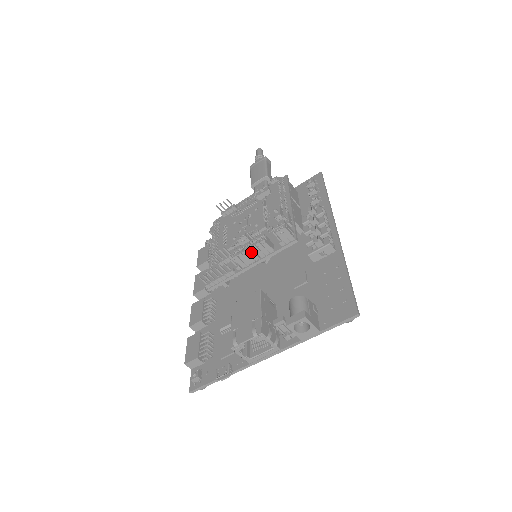
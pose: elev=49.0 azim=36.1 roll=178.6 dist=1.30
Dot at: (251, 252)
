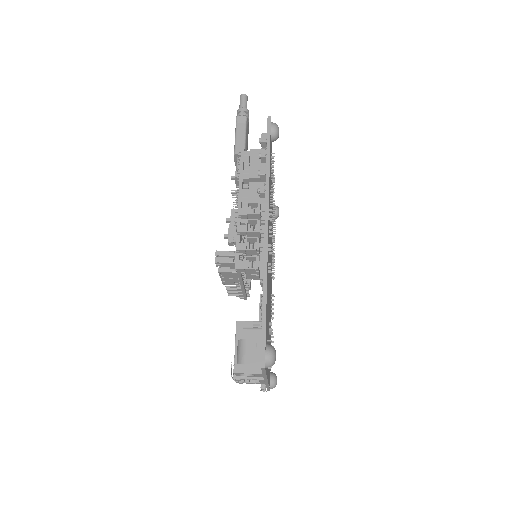
Dot at: (226, 279)
